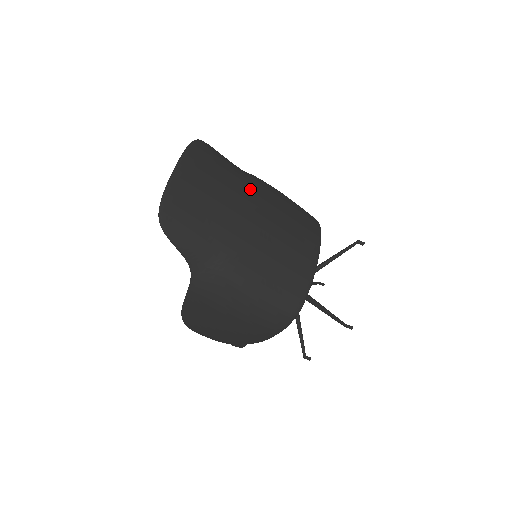
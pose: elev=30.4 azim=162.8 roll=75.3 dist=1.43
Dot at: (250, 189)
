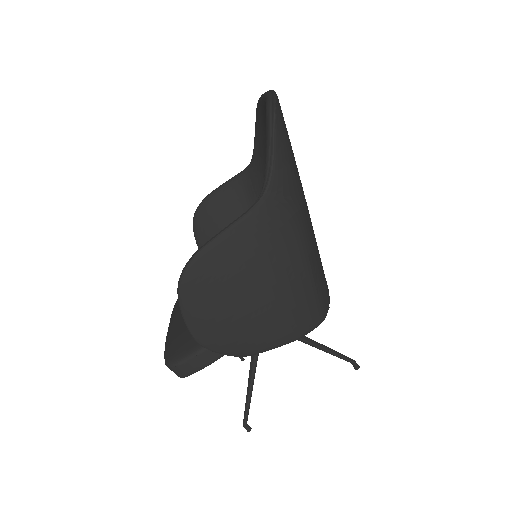
Dot at: occluded
